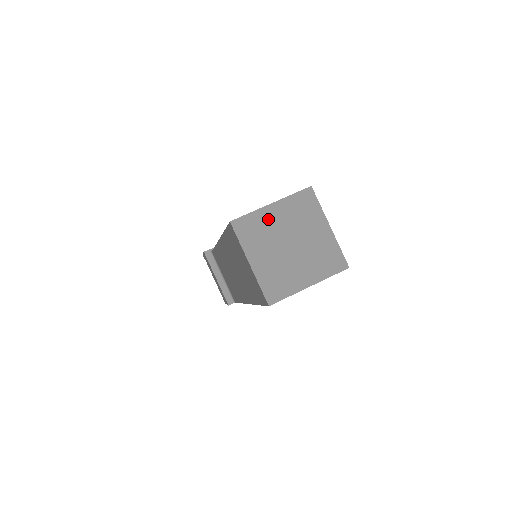
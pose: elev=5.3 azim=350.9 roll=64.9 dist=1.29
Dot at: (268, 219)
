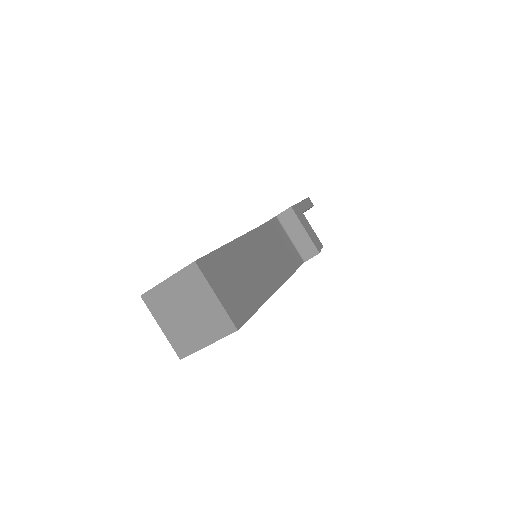
Dot at: (166, 292)
